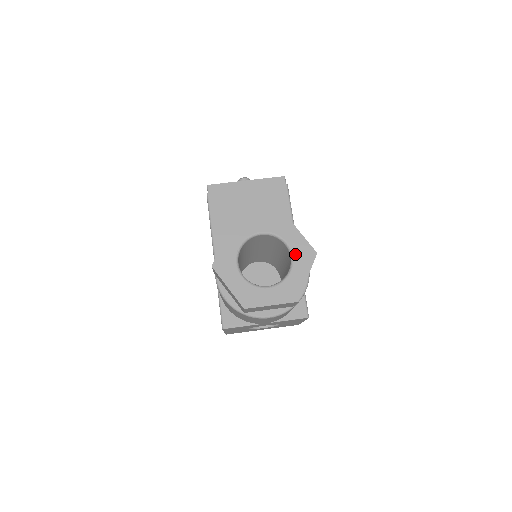
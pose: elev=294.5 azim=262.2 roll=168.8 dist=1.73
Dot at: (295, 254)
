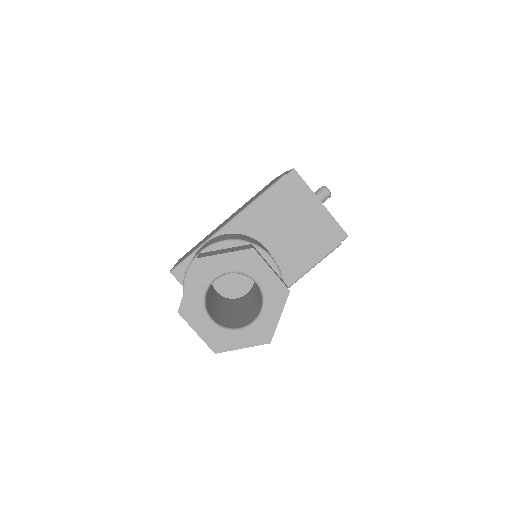
Dot at: (257, 325)
